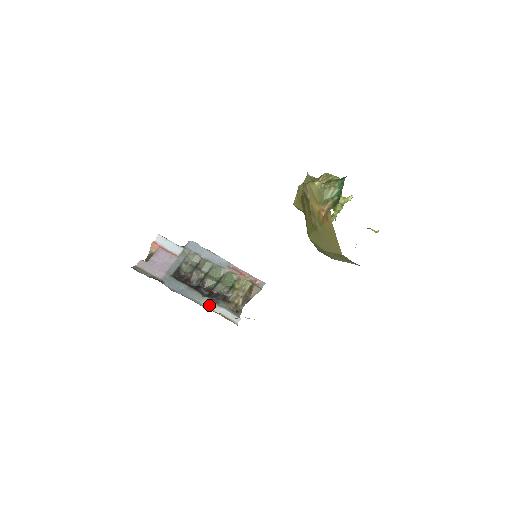
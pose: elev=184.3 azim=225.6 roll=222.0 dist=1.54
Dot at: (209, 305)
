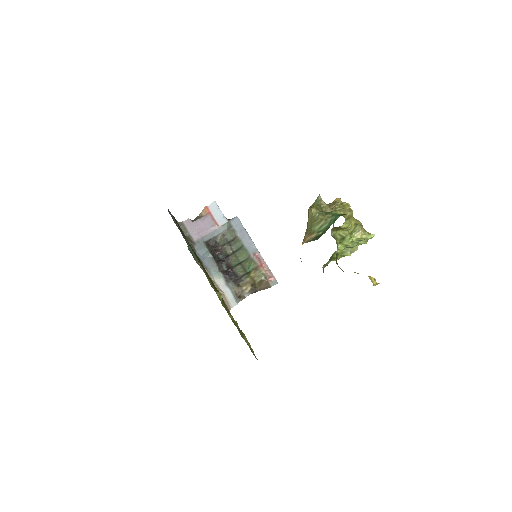
Dot at: (219, 280)
